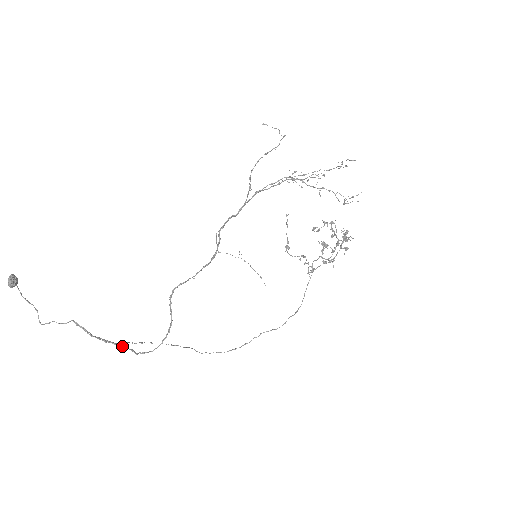
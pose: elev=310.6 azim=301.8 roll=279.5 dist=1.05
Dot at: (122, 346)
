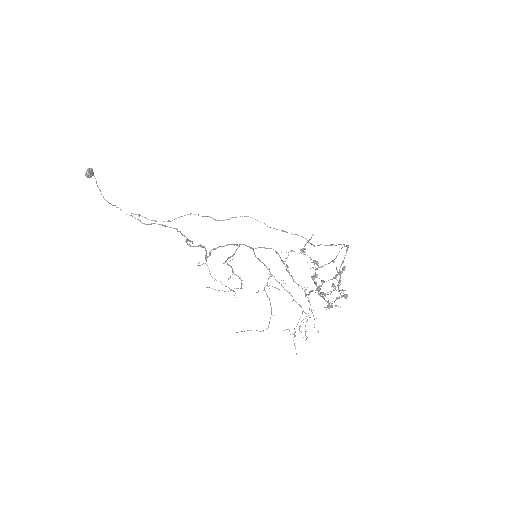
Dot at: (167, 226)
